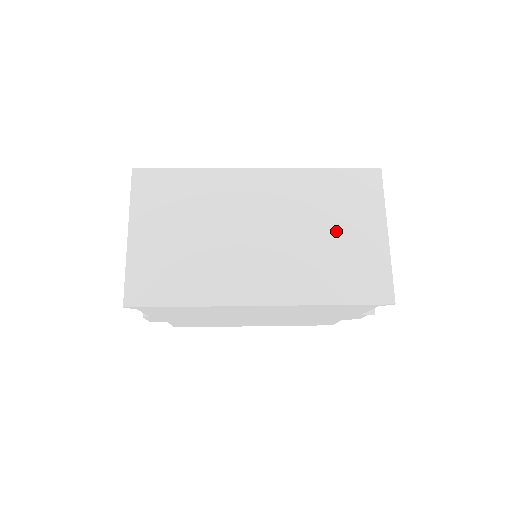
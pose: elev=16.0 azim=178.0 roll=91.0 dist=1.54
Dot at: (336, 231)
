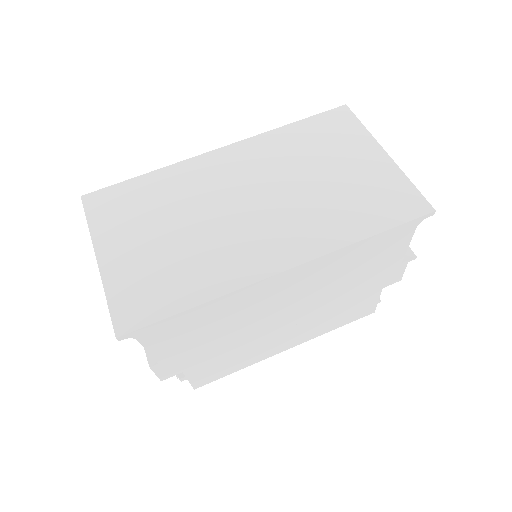
Dot at: (331, 170)
